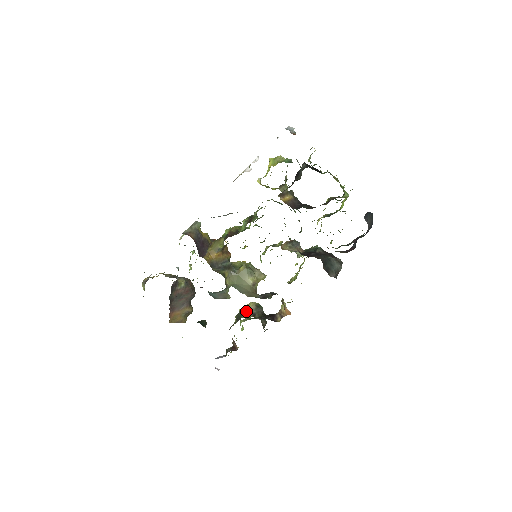
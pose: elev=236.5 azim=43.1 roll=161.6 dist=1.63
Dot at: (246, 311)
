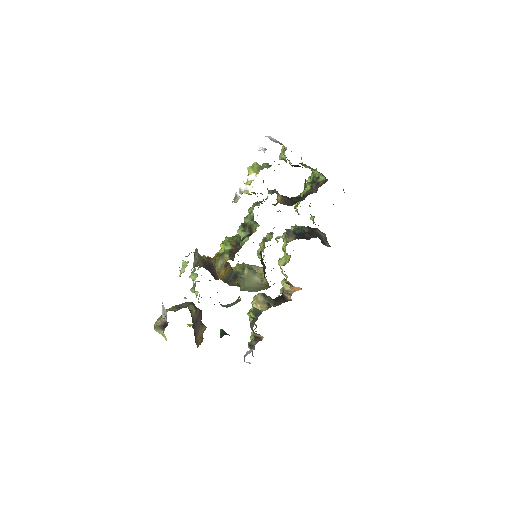
Dot at: (260, 305)
